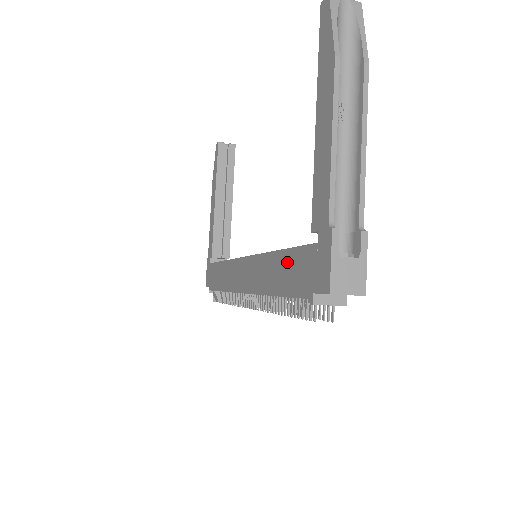
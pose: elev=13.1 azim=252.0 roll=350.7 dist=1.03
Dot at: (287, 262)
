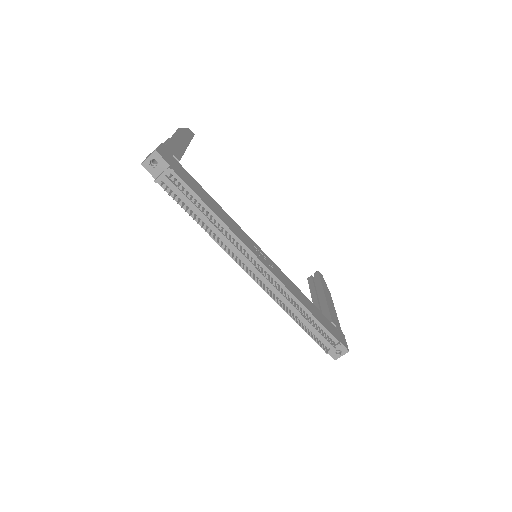
Dot at: occluded
